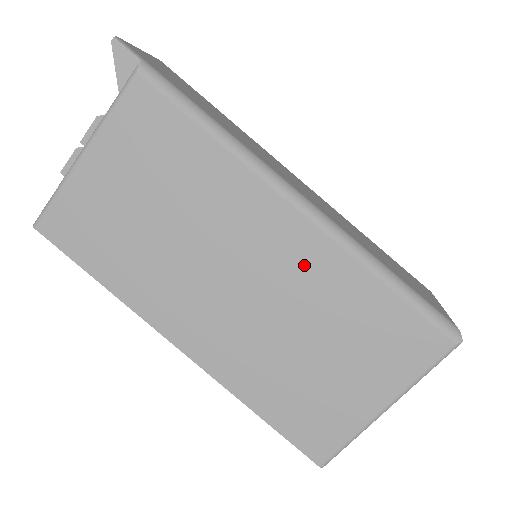
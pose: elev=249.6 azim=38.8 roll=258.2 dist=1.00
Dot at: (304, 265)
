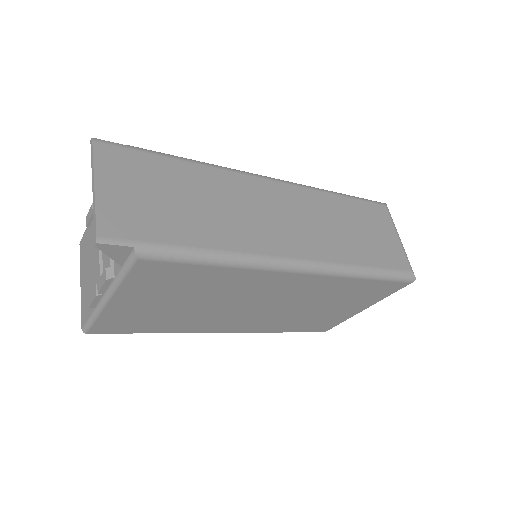
Dot at: (310, 289)
